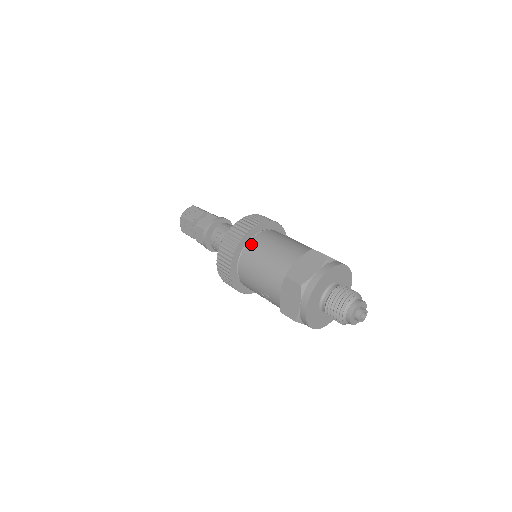
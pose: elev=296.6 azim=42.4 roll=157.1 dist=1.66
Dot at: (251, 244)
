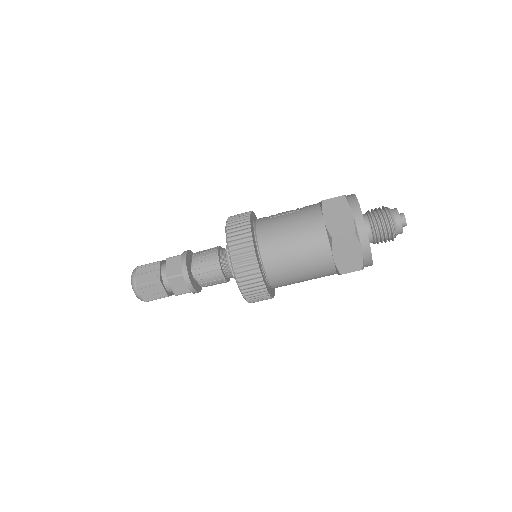
Dot at: (272, 279)
